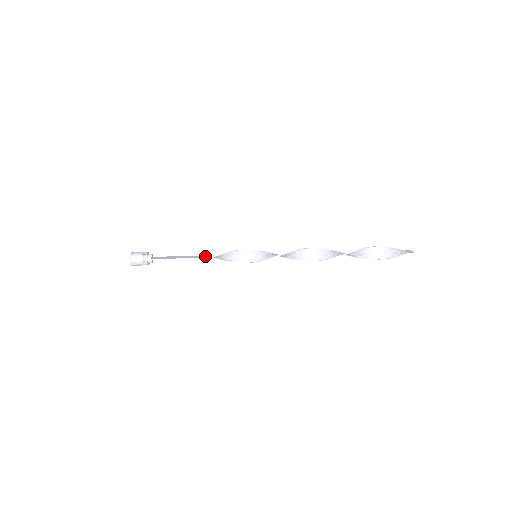
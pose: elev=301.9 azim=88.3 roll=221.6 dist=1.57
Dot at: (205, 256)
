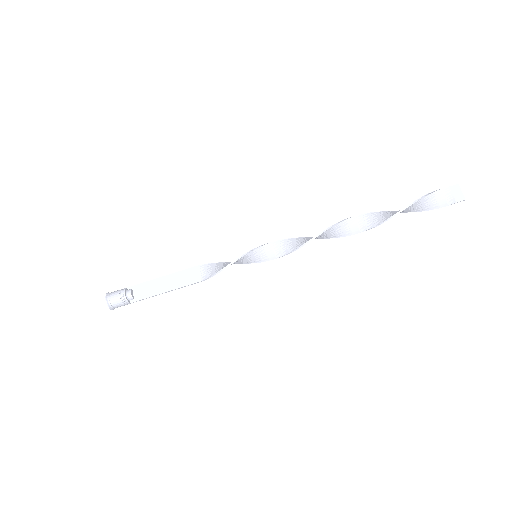
Dot at: (194, 274)
